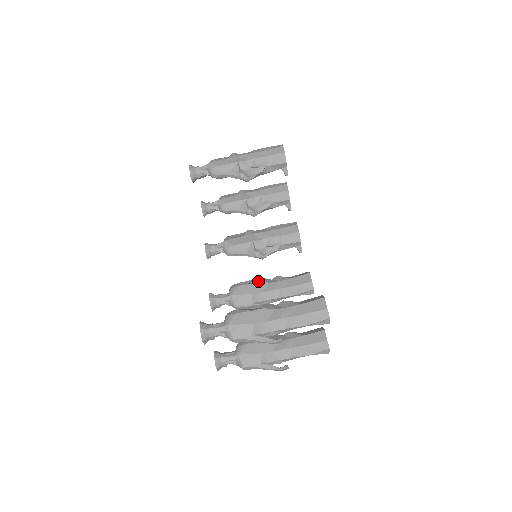
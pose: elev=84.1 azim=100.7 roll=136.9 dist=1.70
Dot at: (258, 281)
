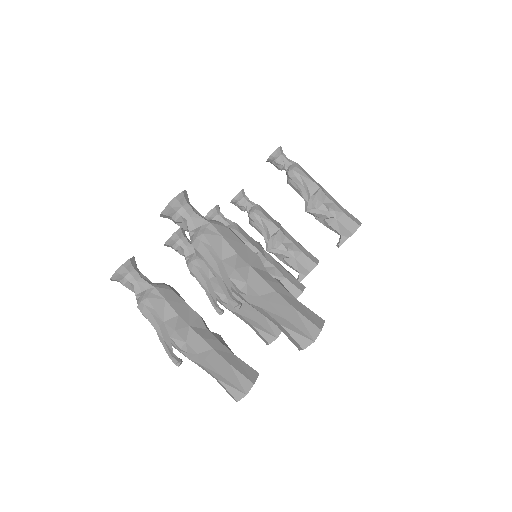
Dot at: occluded
